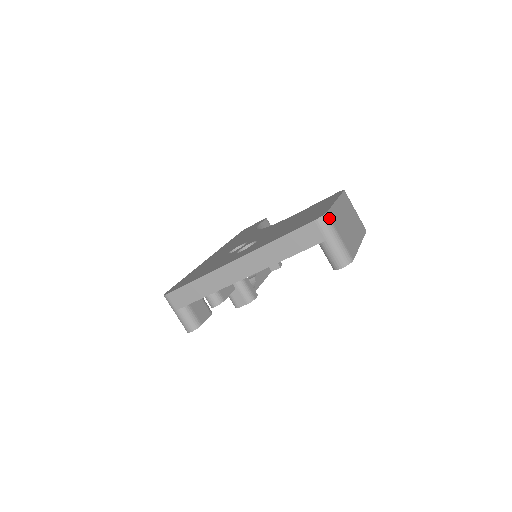
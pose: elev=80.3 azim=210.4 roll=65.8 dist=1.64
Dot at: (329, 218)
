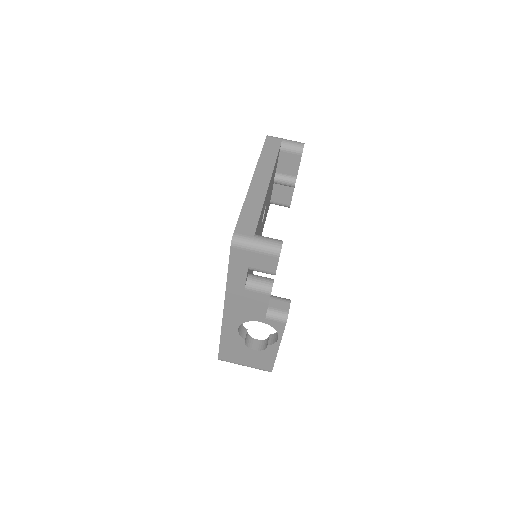
Dot at: occluded
